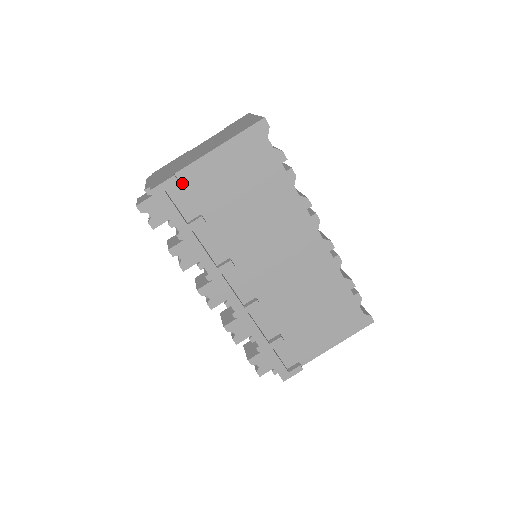
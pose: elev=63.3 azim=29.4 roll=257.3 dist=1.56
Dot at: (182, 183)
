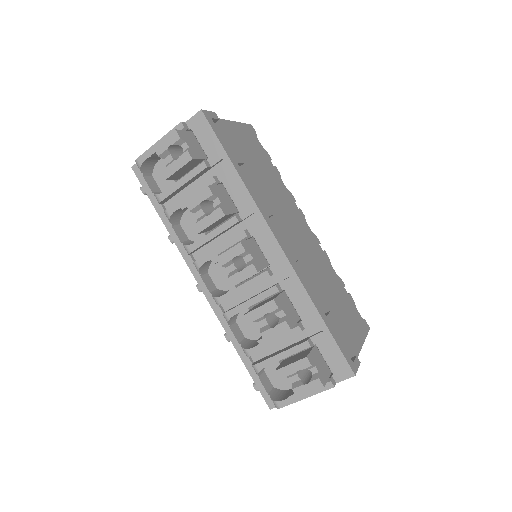
Dot at: occluded
